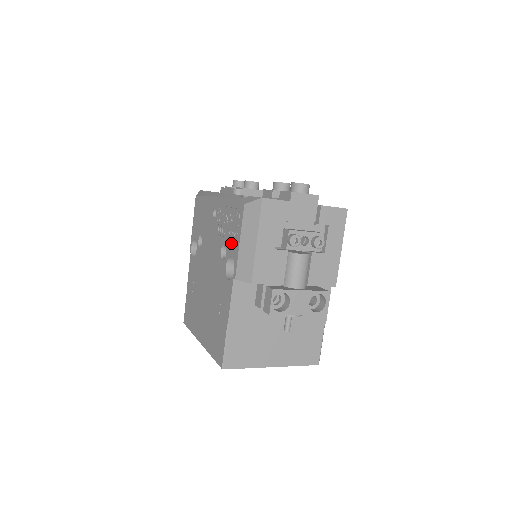
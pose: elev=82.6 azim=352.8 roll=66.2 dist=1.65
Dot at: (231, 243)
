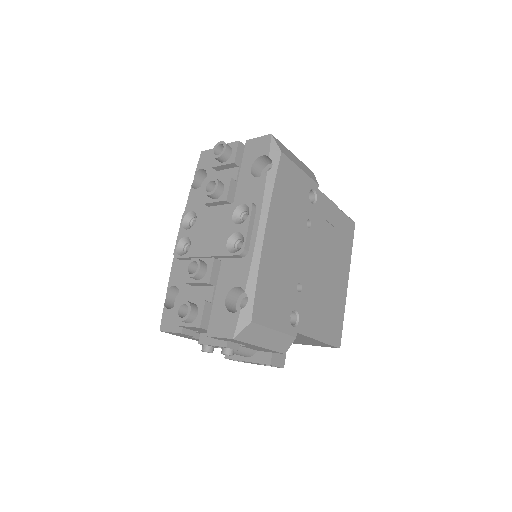
Dot at: occluded
